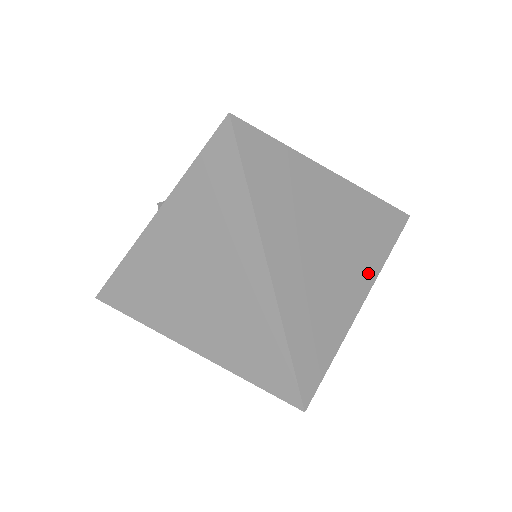
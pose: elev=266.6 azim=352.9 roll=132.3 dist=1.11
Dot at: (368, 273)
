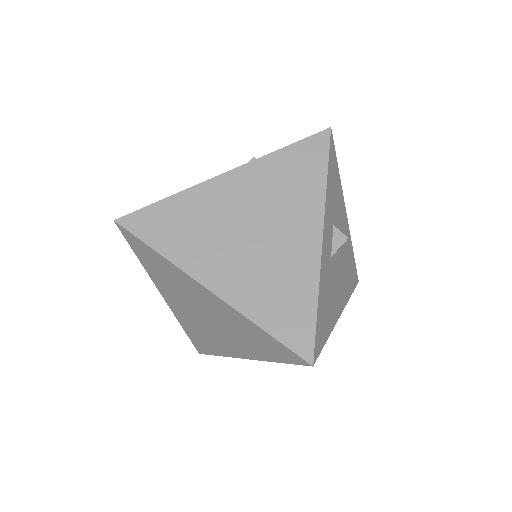
Dot at: (311, 216)
